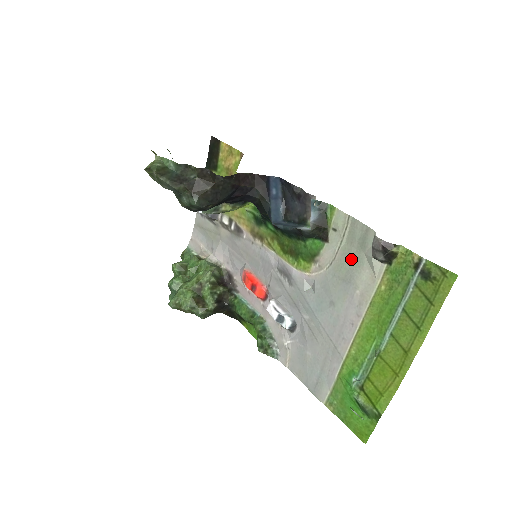
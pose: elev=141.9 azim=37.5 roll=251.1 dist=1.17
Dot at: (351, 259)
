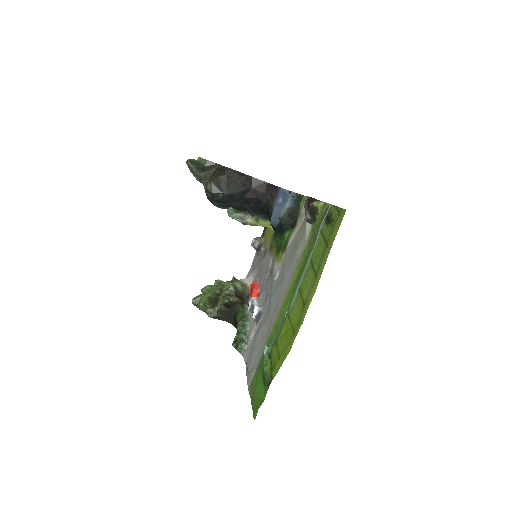
Dot at: (300, 234)
